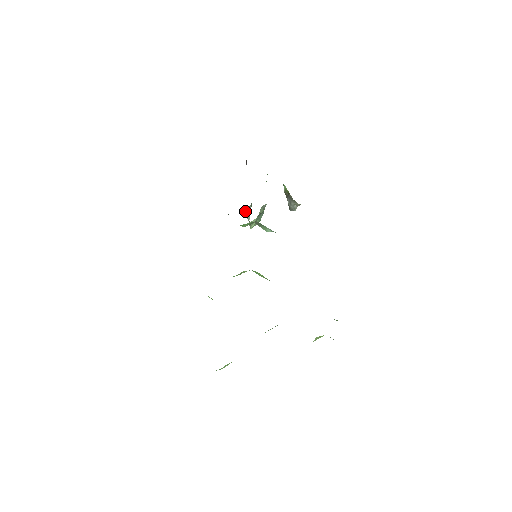
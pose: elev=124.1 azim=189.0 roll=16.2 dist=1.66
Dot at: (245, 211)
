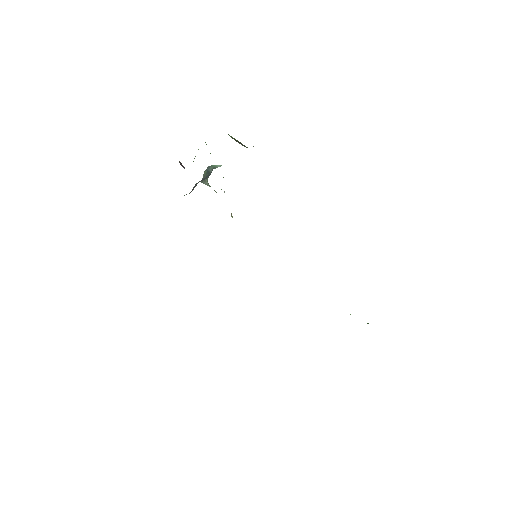
Dot at: occluded
